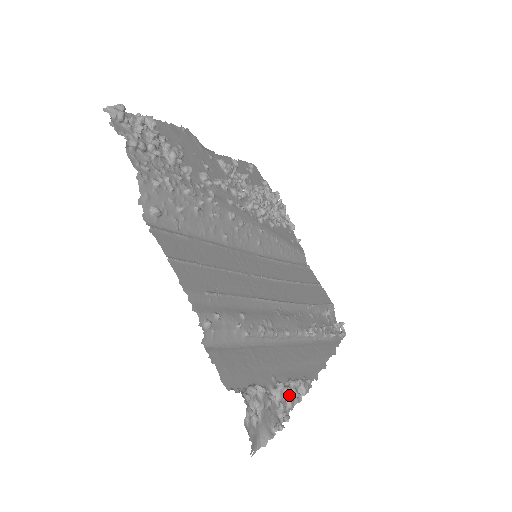
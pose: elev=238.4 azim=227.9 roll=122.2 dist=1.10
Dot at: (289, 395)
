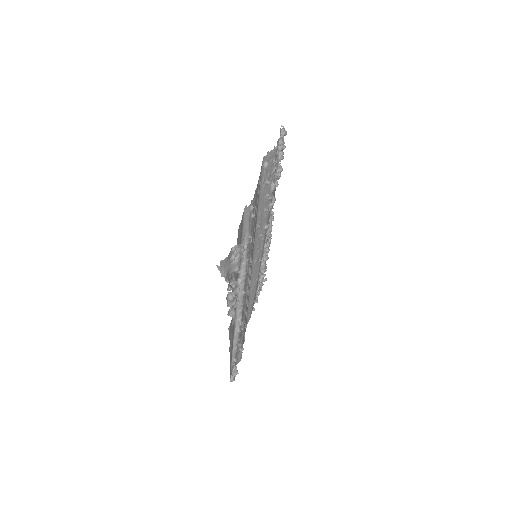
Dot at: (236, 293)
